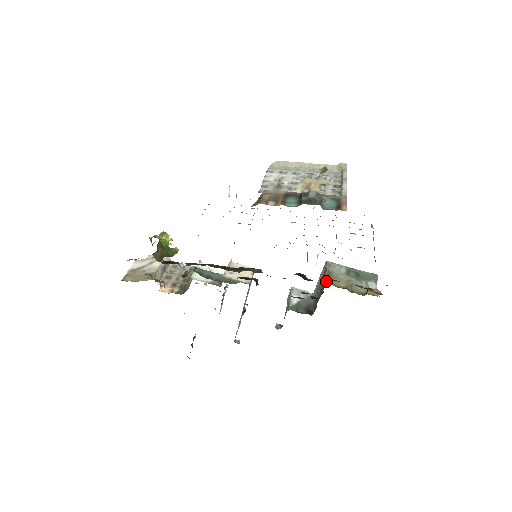
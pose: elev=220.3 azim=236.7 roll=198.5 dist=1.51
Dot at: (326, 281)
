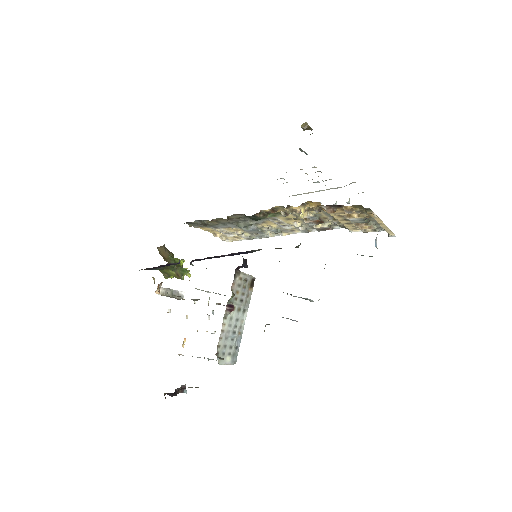
Dot at: occluded
